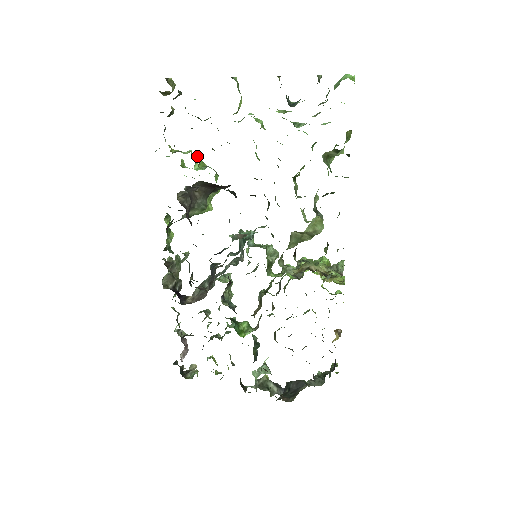
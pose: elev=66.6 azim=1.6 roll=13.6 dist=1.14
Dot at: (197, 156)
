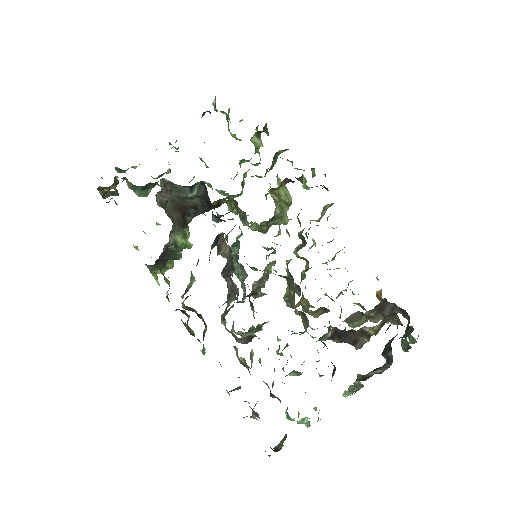
Dot at: occluded
